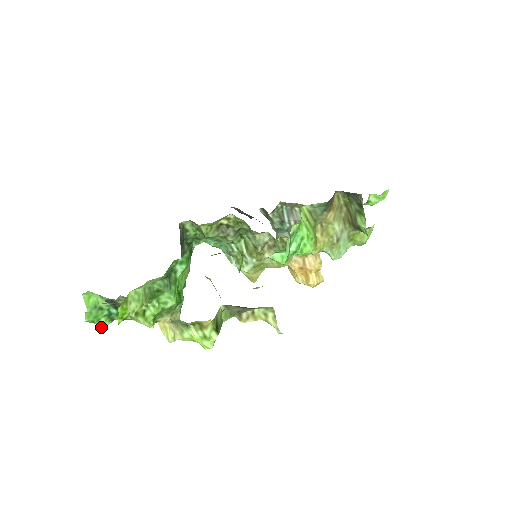
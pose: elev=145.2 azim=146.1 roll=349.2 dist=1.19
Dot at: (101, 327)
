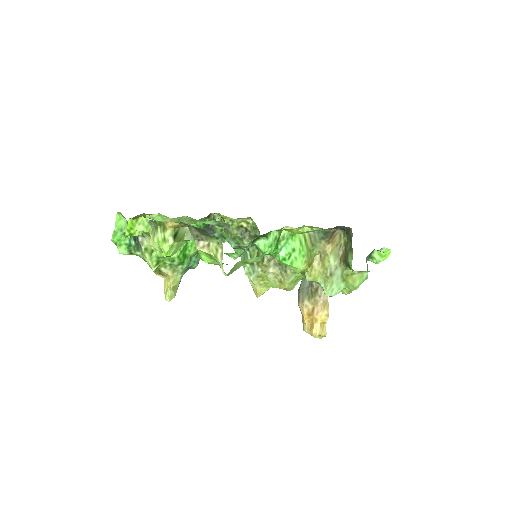
Dot at: (120, 252)
